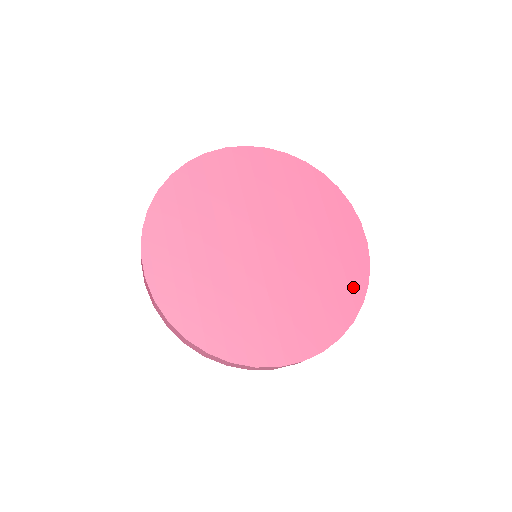
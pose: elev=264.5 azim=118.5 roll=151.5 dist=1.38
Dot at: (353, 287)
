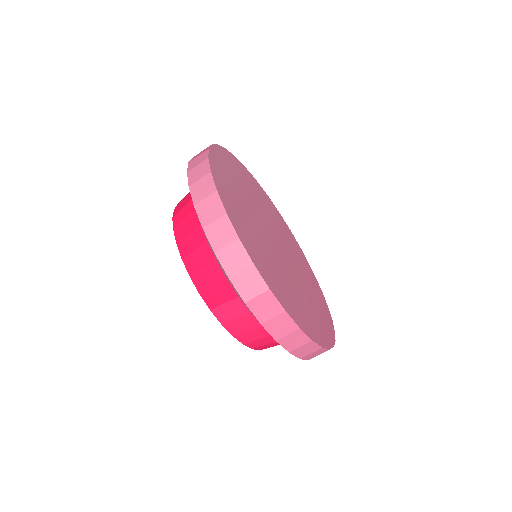
Dot at: (319, 333)
